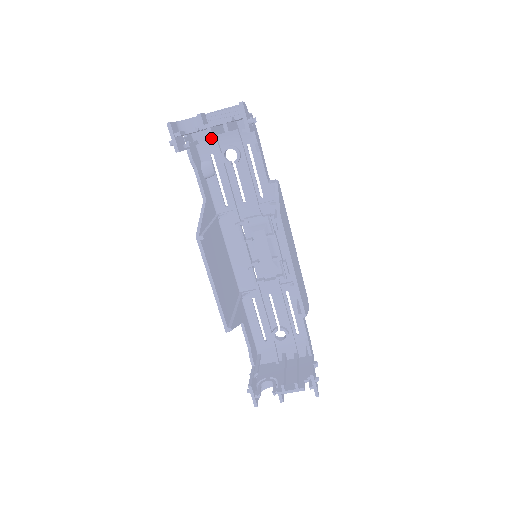
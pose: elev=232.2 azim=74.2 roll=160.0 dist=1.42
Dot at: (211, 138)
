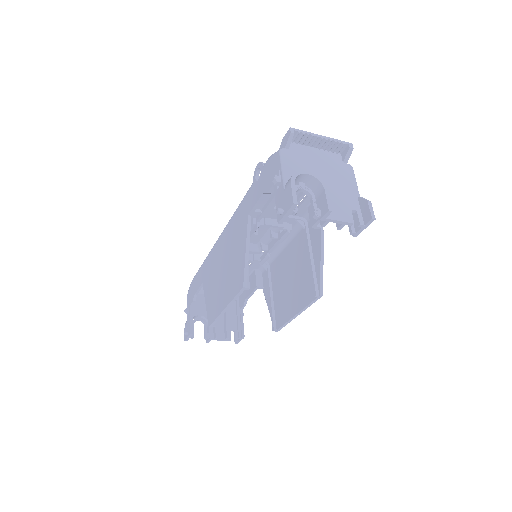
Dot at: occluded
